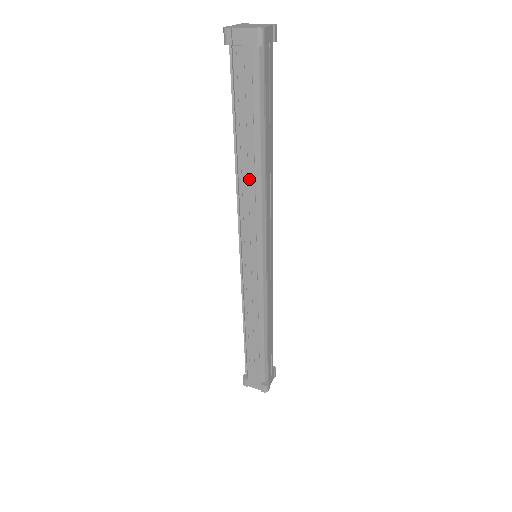
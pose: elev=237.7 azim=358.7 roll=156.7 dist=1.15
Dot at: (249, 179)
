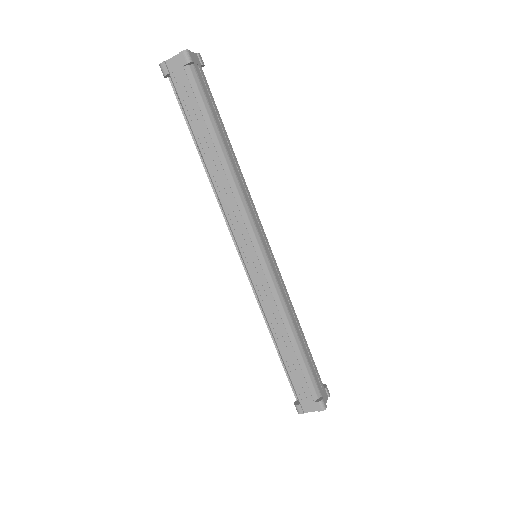
Dot at: (220, 176)
